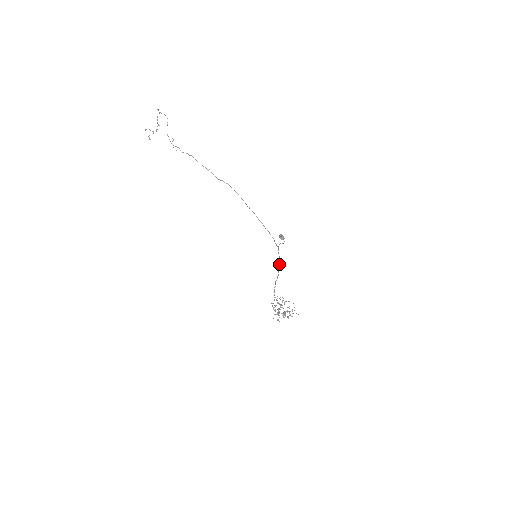
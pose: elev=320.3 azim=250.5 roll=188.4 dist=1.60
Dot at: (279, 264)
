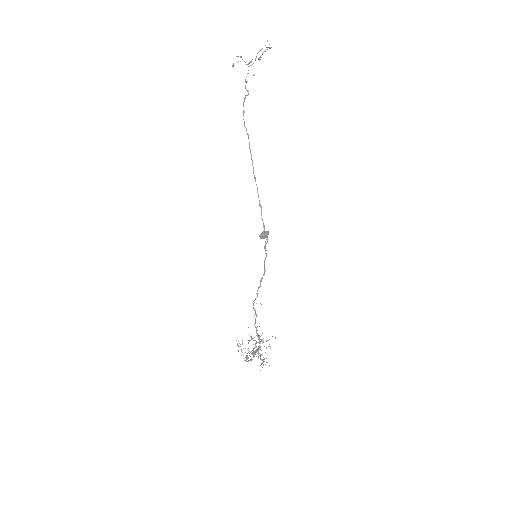
Dot at: (262, 278)
